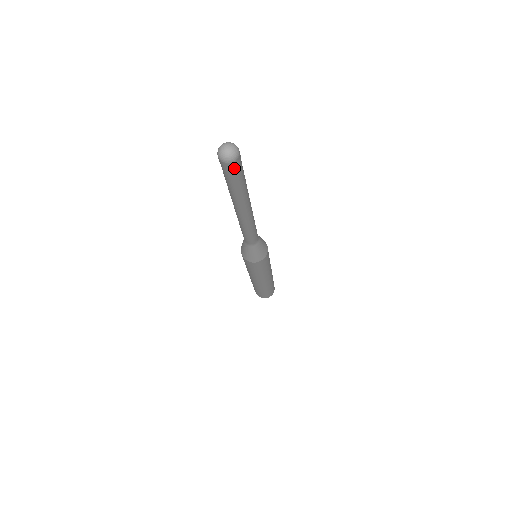
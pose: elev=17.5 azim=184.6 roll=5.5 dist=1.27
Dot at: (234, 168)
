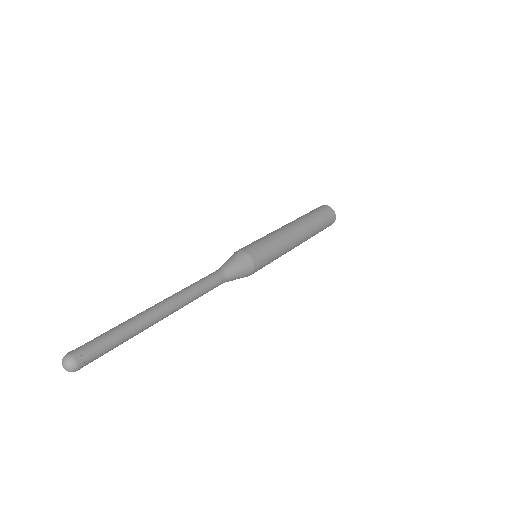
Dot at: occluded
